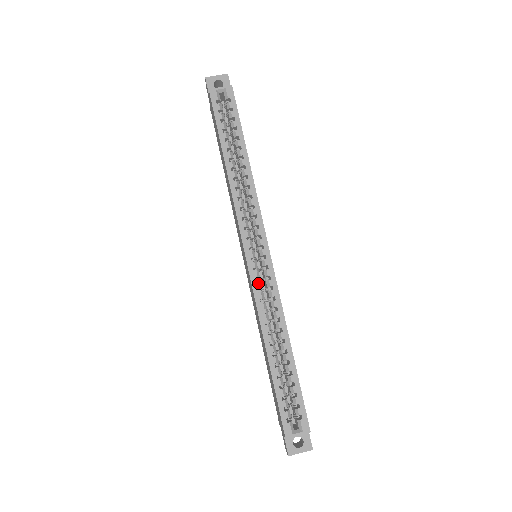
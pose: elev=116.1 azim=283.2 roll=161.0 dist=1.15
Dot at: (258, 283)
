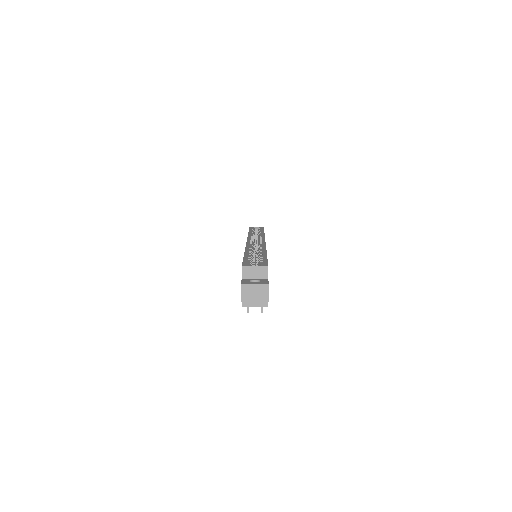
Dot at: (251, 244)
